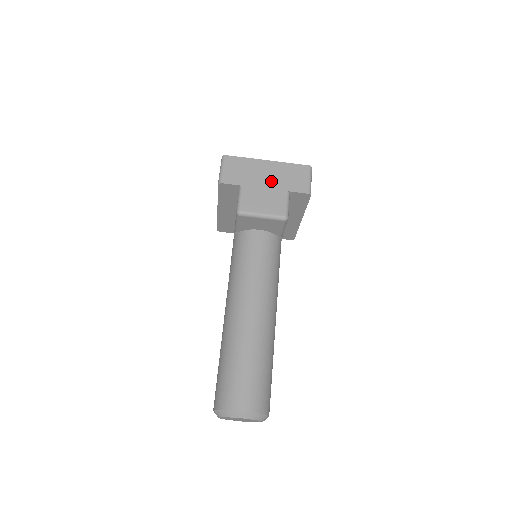
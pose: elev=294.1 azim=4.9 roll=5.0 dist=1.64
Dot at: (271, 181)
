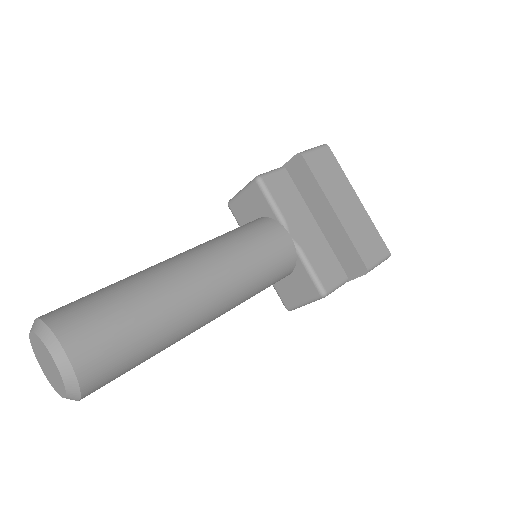
Dot at: occluded
